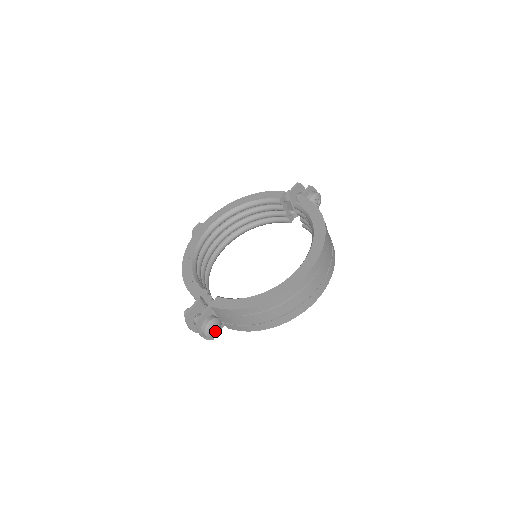
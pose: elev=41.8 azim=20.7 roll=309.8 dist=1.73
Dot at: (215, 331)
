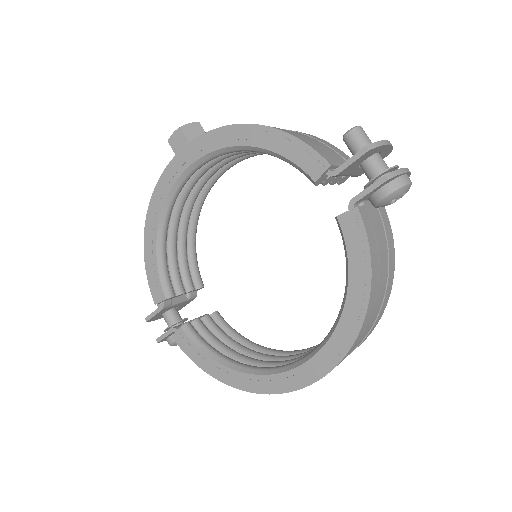
Dot at: occluded
